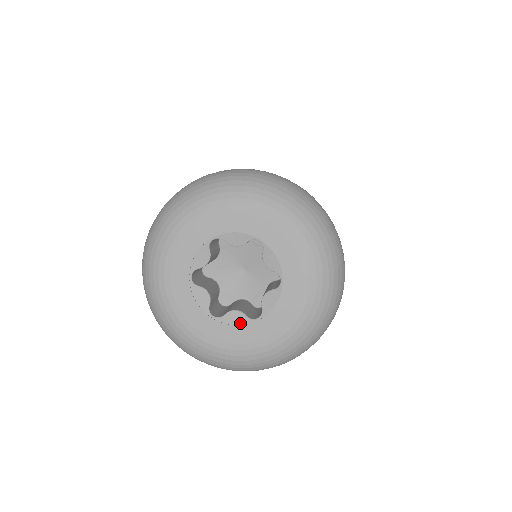
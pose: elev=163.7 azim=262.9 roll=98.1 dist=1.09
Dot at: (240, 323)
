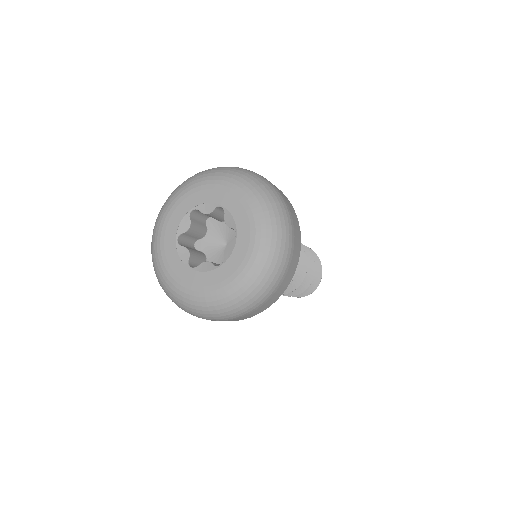
Dot at: (182, 258)
